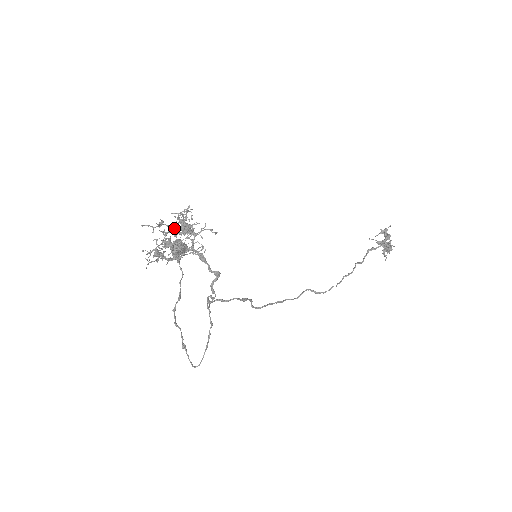
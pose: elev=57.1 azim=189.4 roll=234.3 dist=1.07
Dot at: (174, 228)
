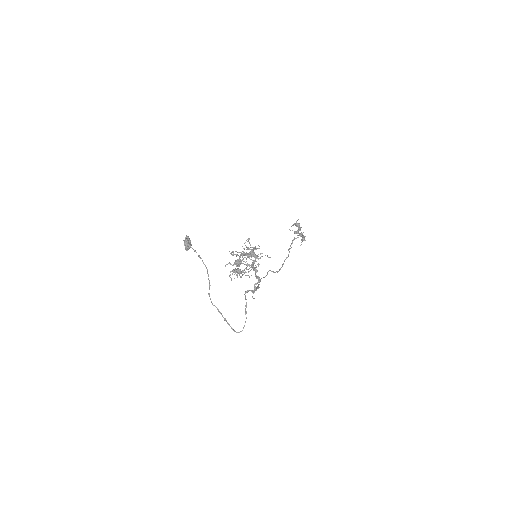
Dot at: (248, 255)
